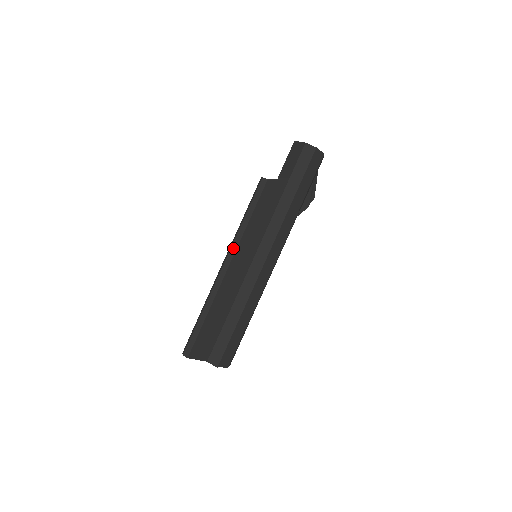
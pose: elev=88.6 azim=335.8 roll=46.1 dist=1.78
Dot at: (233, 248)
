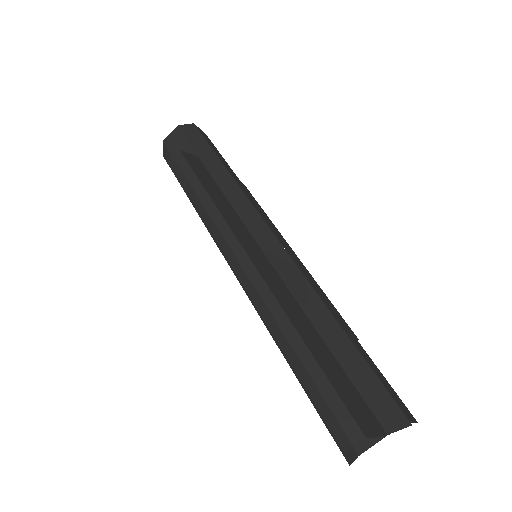
Dot at: (225, 233)
